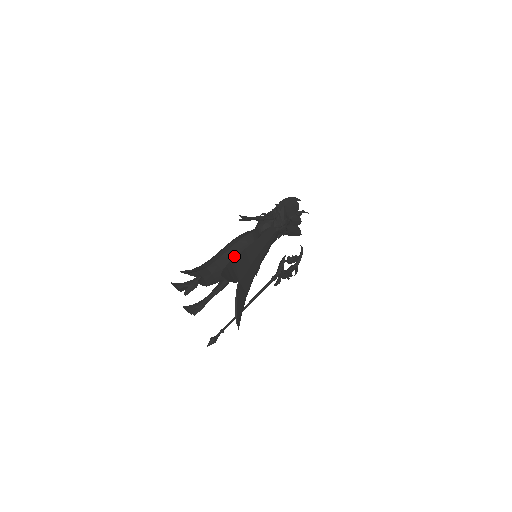
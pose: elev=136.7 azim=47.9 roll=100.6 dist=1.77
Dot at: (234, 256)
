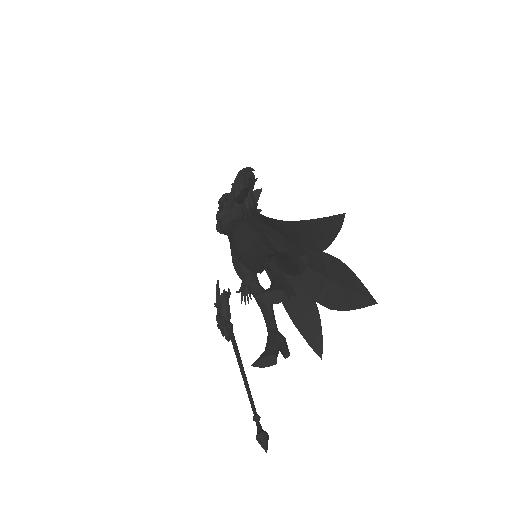
Dot at: (267, 240)
